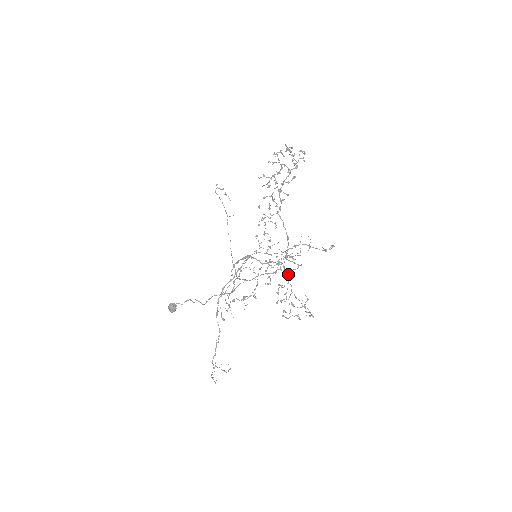
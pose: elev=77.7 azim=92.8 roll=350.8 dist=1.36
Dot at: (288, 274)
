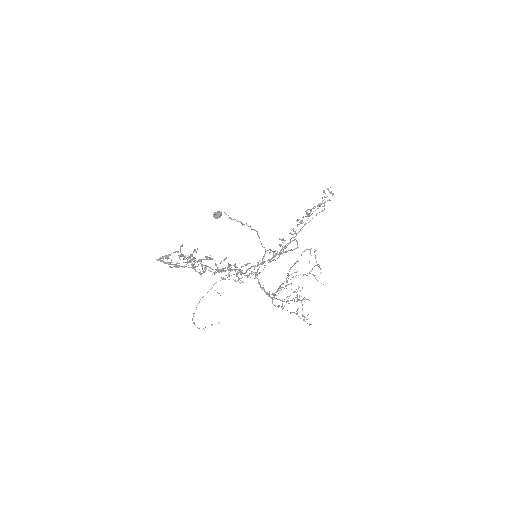
Dot at: (291, 238)
